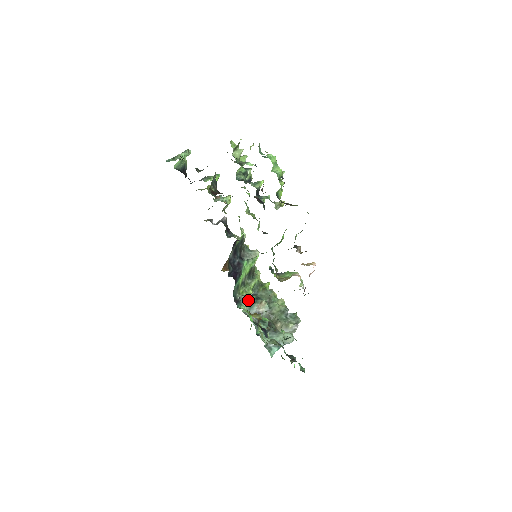
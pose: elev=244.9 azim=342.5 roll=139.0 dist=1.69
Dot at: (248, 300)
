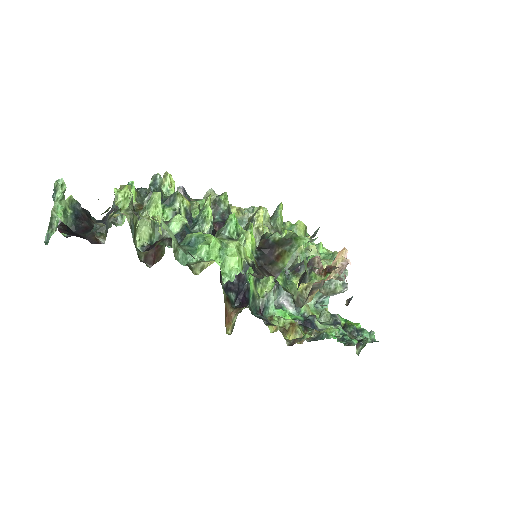
Dot at: (272, 291)
